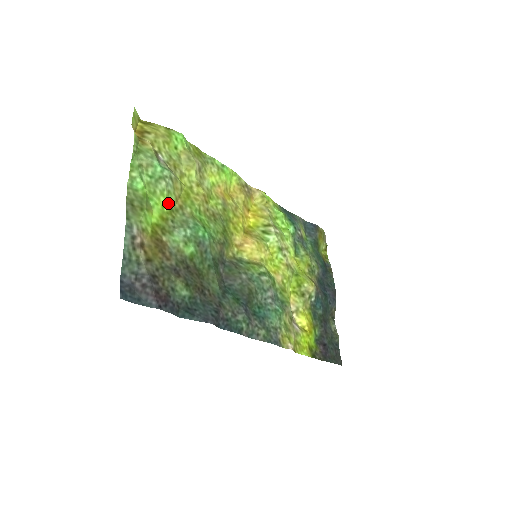
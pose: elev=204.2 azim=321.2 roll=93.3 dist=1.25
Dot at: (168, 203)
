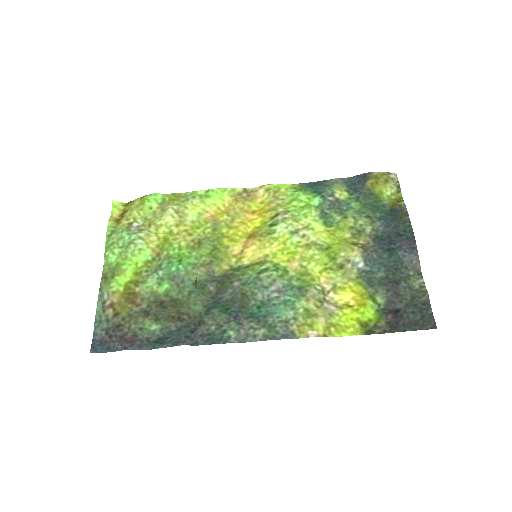
Dot at: (142, 259)
